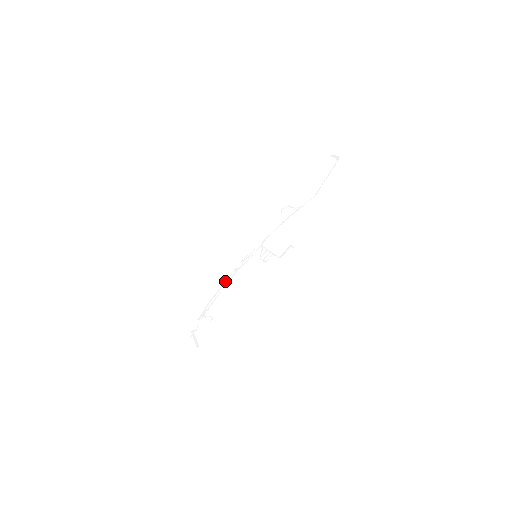
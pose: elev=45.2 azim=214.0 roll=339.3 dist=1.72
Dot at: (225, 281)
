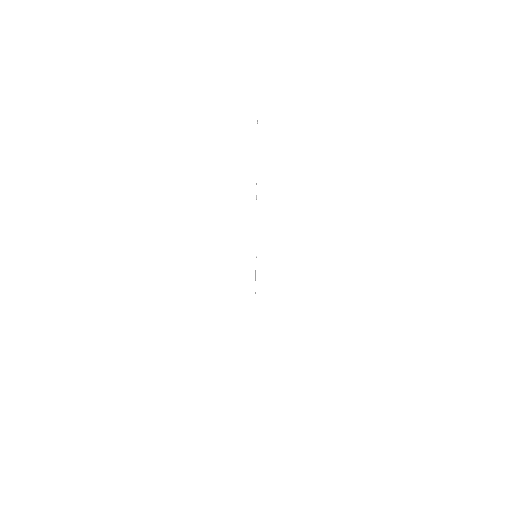
Dot at: occluded
